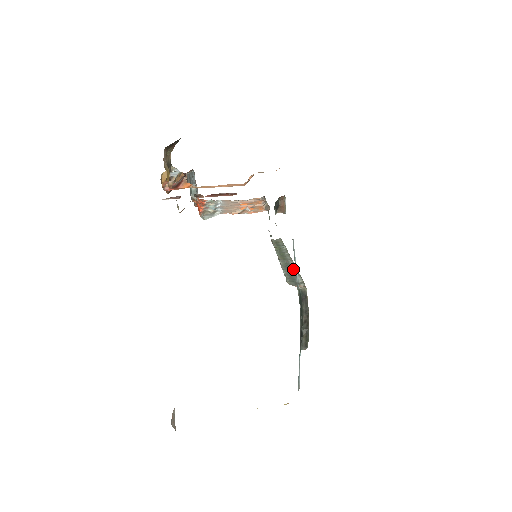
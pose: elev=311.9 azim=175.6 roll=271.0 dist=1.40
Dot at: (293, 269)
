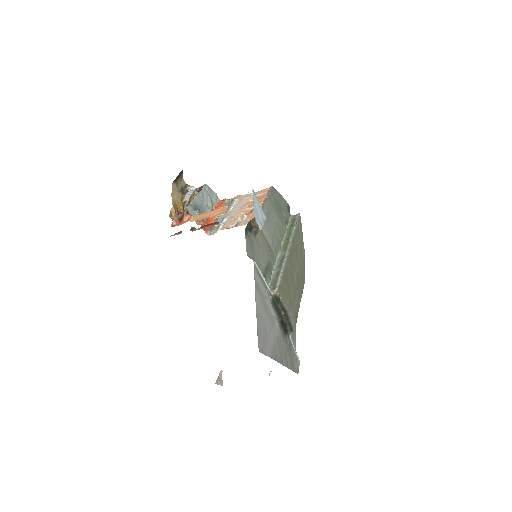
Dot at: (282, 266)
